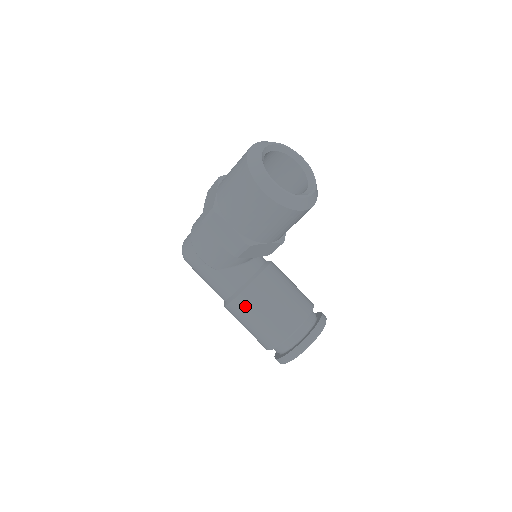
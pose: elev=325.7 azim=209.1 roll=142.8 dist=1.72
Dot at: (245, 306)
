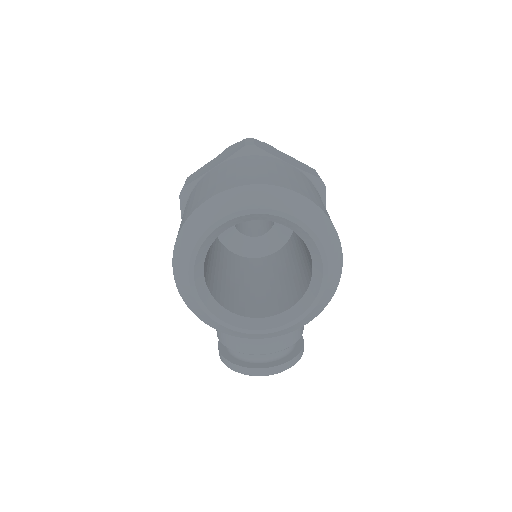
Dot at: occluded
